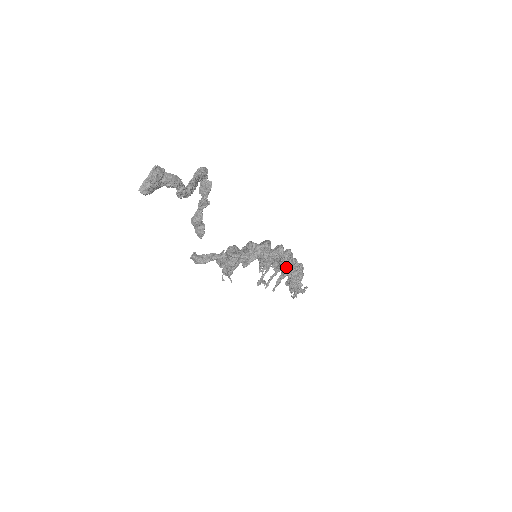
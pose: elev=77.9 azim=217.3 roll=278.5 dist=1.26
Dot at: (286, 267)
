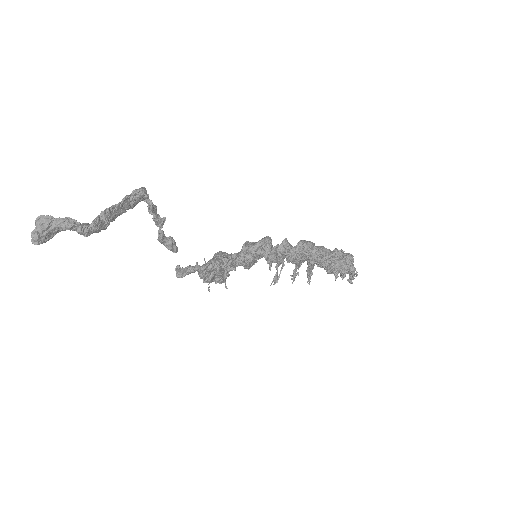
Dot at: (307, 259)
